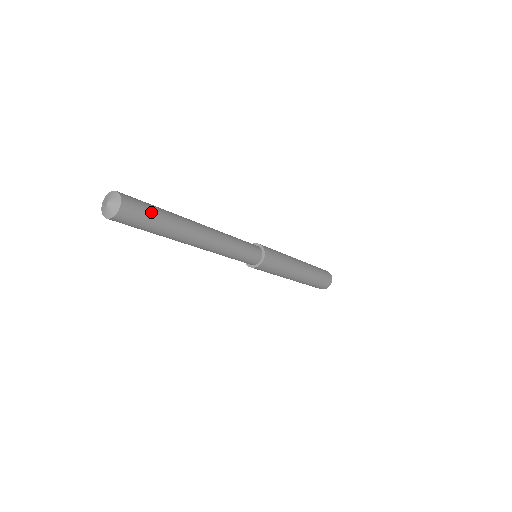
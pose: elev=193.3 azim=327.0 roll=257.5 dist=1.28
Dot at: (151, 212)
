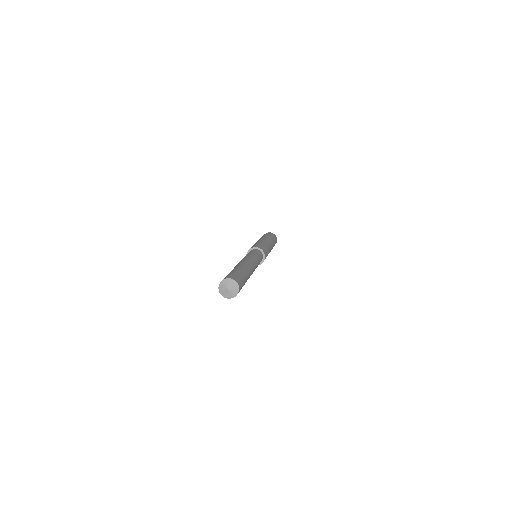
Dot at: occluded
